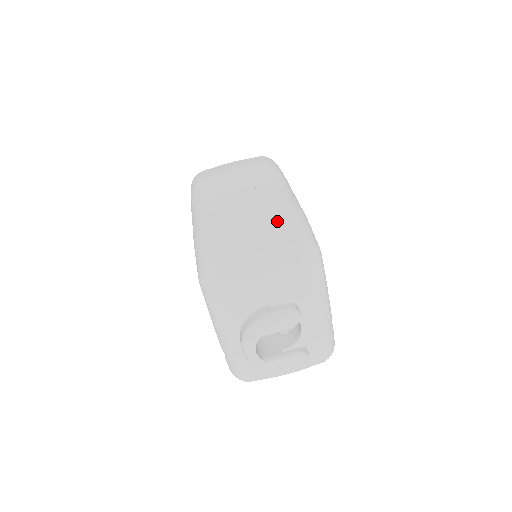
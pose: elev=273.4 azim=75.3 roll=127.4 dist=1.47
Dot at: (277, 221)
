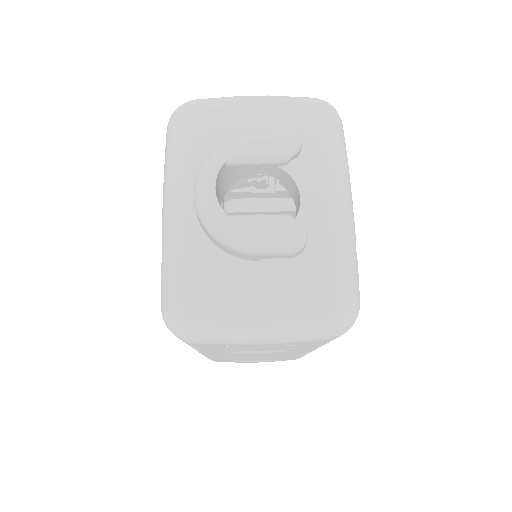
Dot at: occluded
